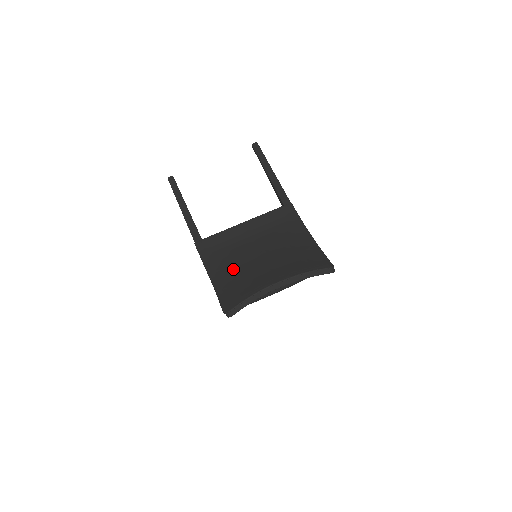
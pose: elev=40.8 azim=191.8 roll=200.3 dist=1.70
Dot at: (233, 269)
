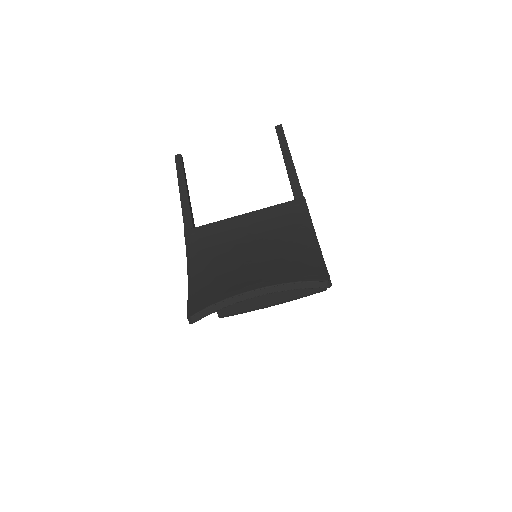
Dot at: (214, 266)
